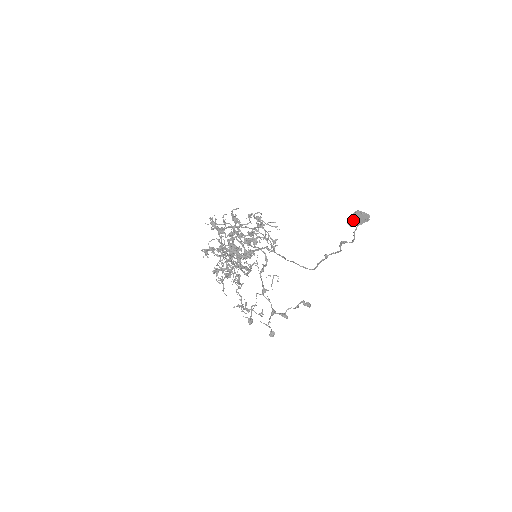
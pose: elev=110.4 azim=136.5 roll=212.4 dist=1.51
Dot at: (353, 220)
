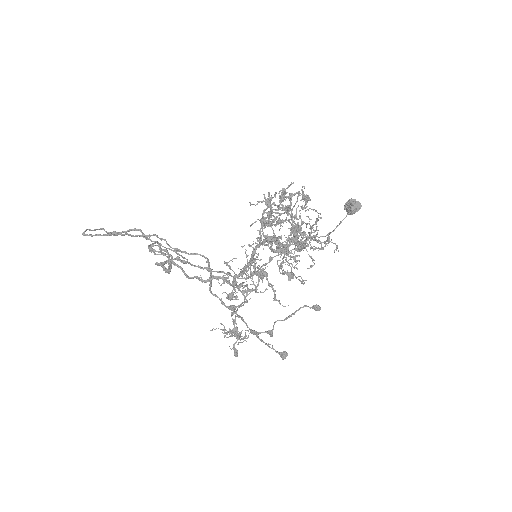
Dot at: occluded
